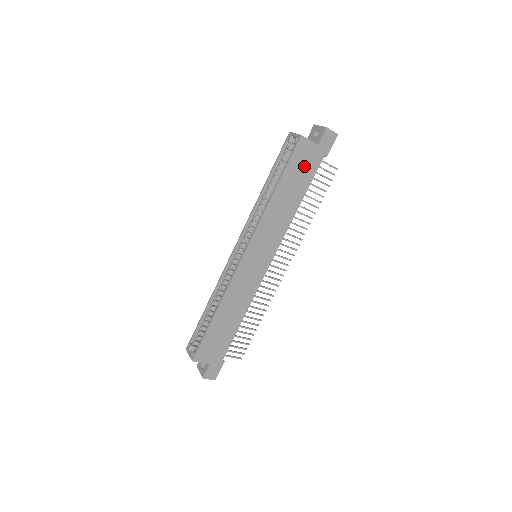
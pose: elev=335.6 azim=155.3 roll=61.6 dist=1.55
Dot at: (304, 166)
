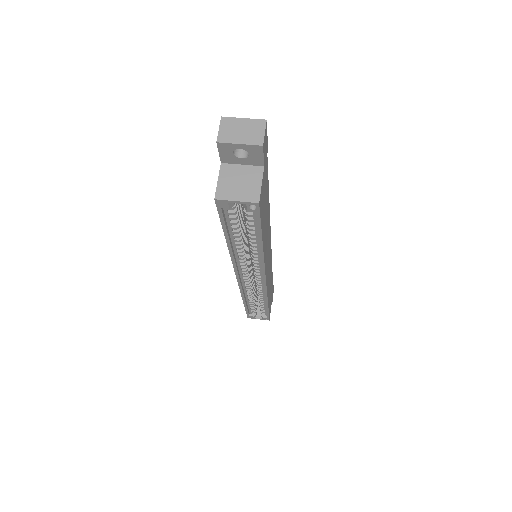
Dot at: (264, 195)
